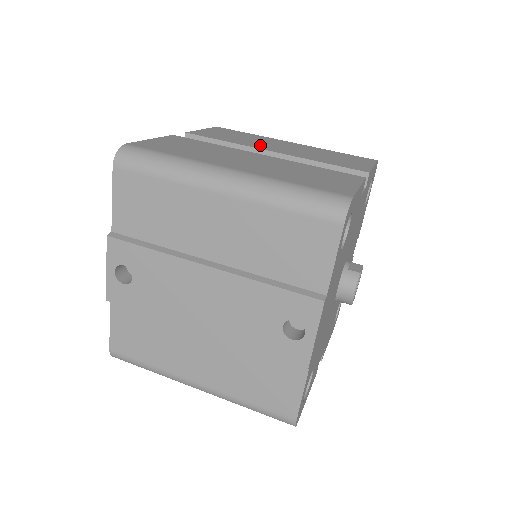
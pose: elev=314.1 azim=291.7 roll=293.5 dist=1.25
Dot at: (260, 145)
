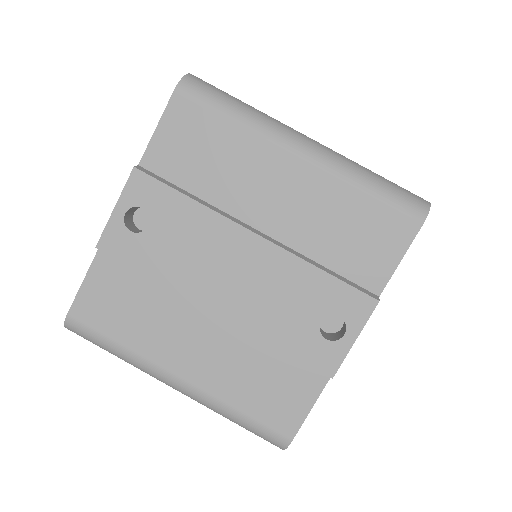
Dot at: occluded
